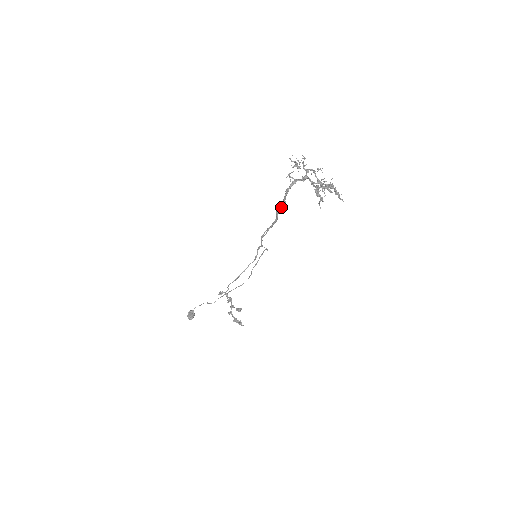
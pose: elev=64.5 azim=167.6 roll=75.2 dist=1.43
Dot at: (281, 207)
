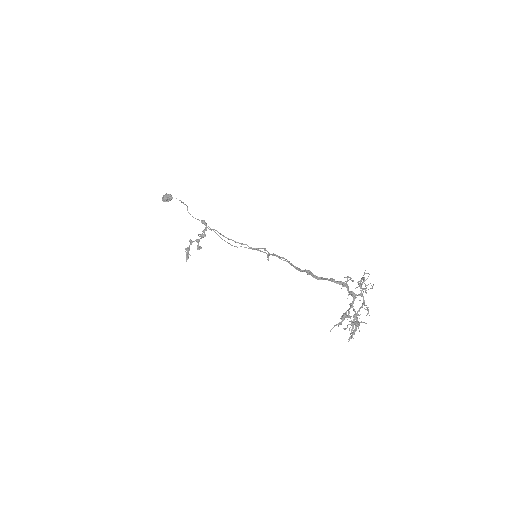
Dot at: (314, 277)
